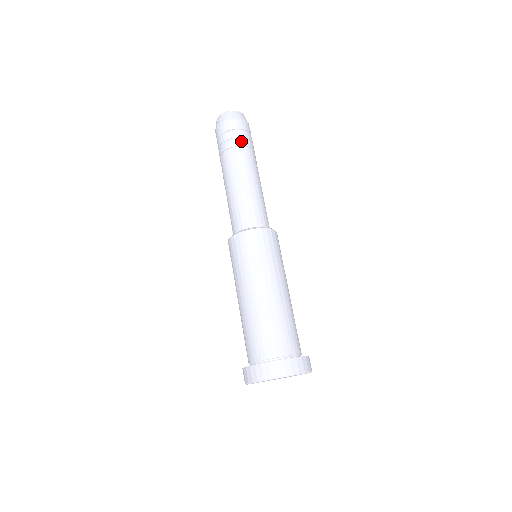
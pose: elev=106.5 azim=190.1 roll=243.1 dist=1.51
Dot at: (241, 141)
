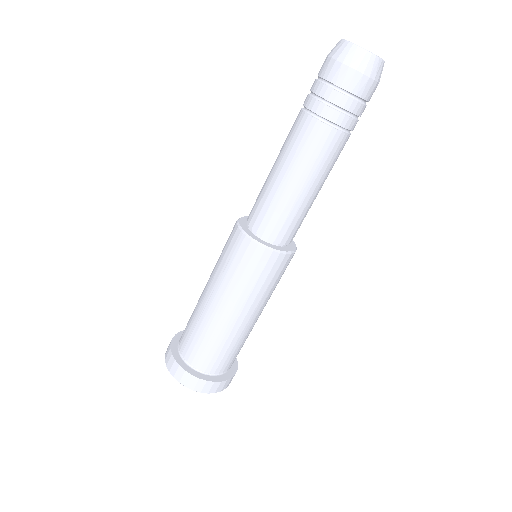
Dot at: (334, 113)
